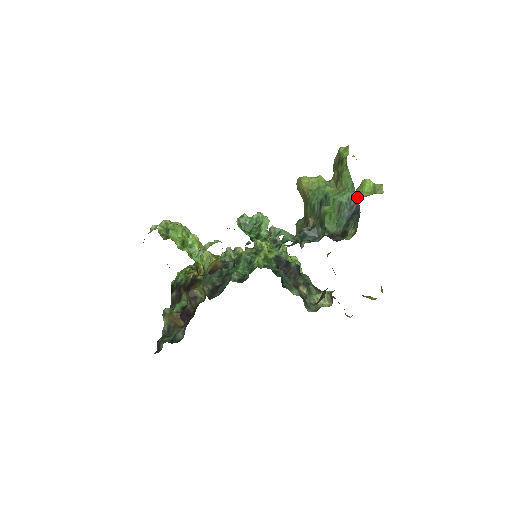
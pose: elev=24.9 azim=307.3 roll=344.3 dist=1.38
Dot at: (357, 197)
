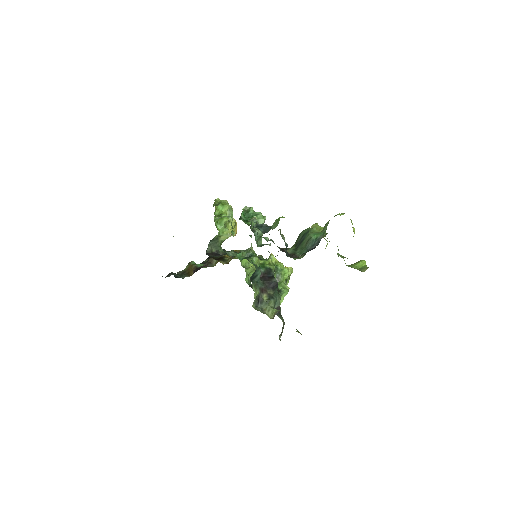
Dot at: (347, 265)
